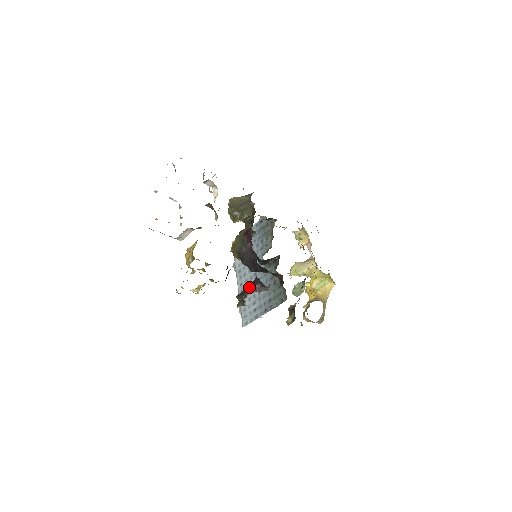
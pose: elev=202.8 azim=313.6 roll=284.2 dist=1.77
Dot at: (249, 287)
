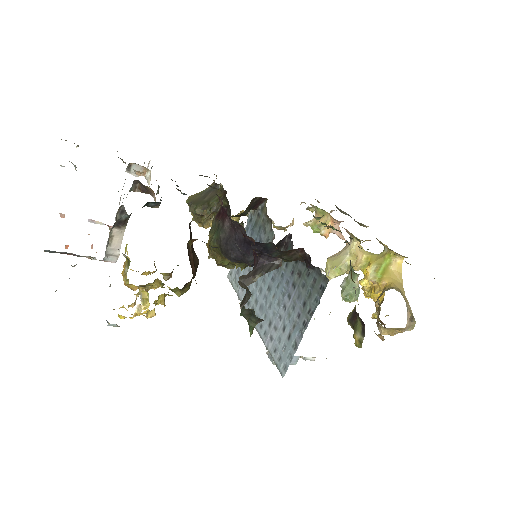
Dot at: occluded
